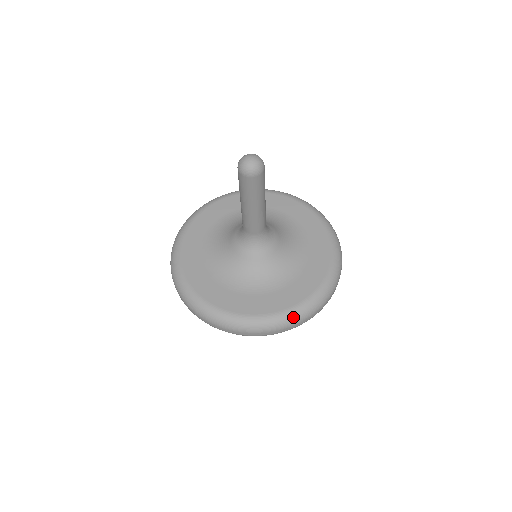
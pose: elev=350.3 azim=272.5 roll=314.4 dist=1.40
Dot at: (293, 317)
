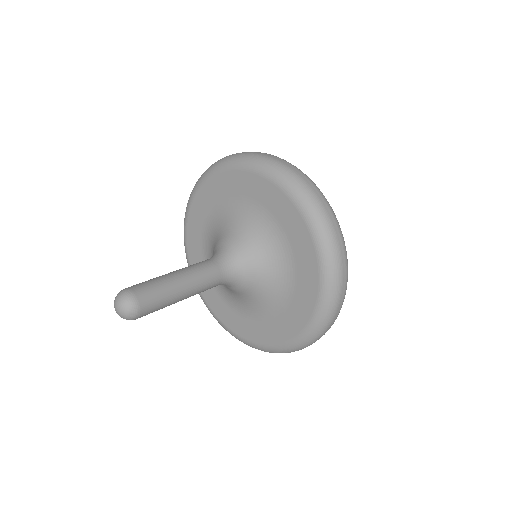
Dot at: (296, 348)
